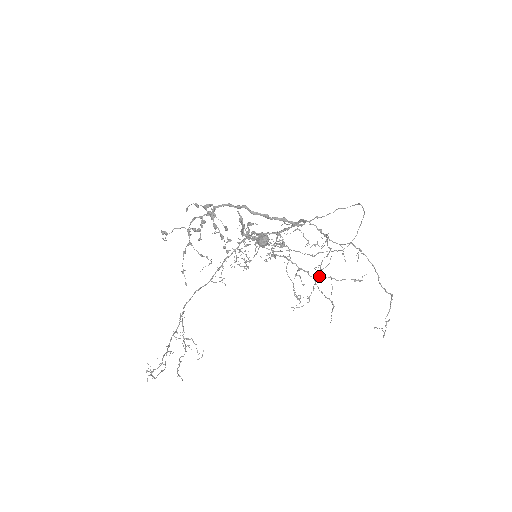
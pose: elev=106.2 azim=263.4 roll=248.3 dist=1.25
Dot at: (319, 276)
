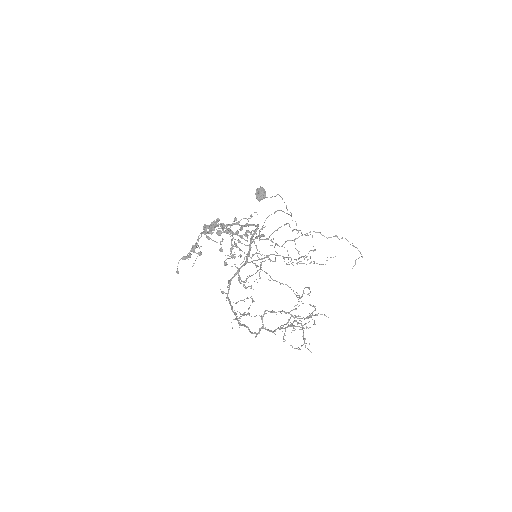
Dot at: occluded
